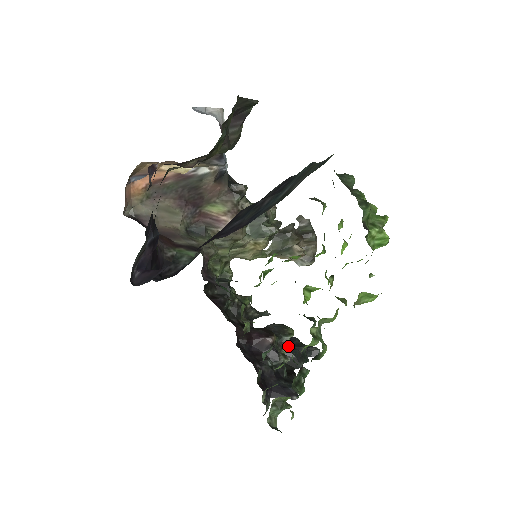
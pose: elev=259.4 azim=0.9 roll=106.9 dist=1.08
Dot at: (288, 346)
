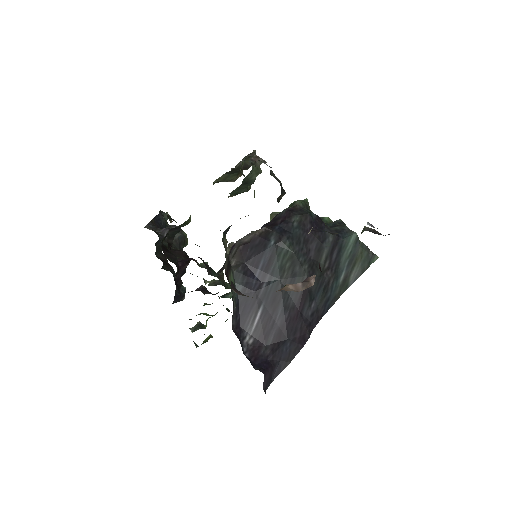
Dot at: occluded
